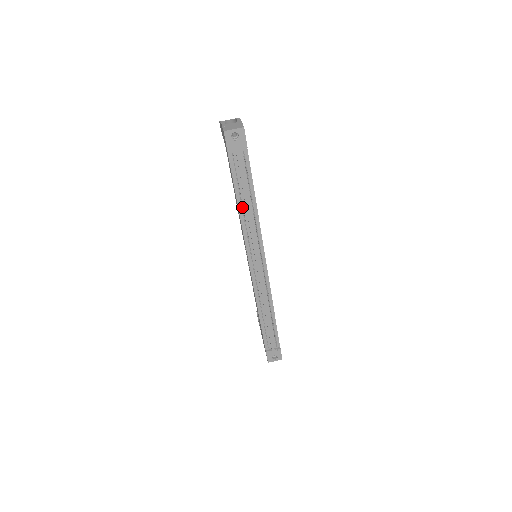
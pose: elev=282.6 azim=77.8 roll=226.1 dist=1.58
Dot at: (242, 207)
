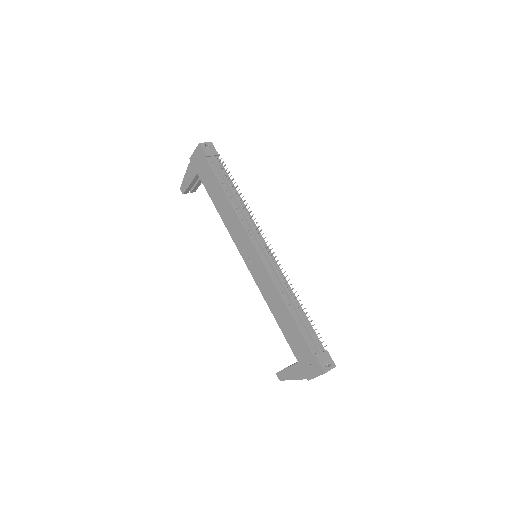
Dot at: (230, 201)
